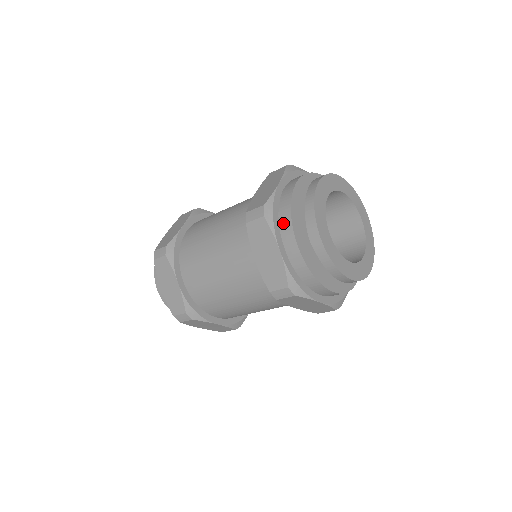
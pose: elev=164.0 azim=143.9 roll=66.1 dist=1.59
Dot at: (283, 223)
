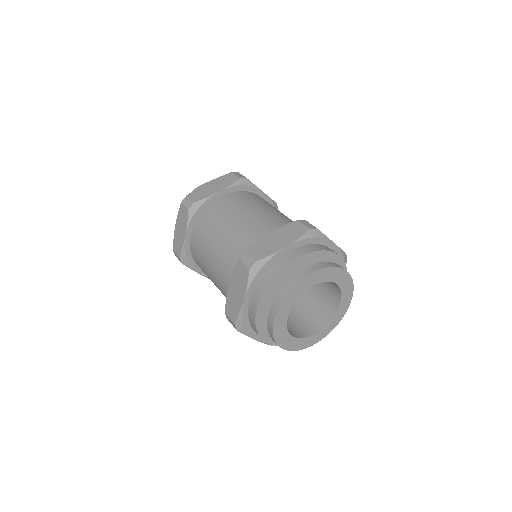
Dot at: (261, 283)
